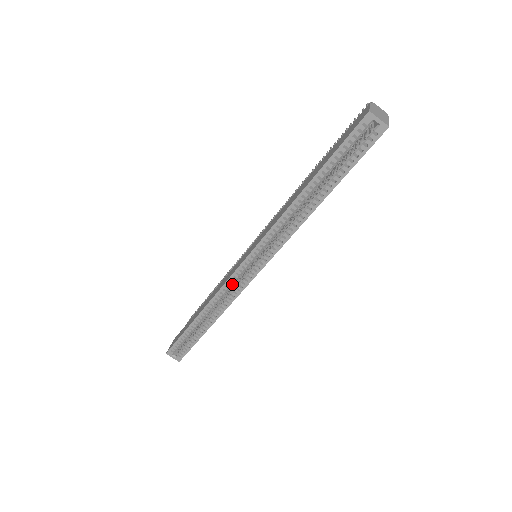
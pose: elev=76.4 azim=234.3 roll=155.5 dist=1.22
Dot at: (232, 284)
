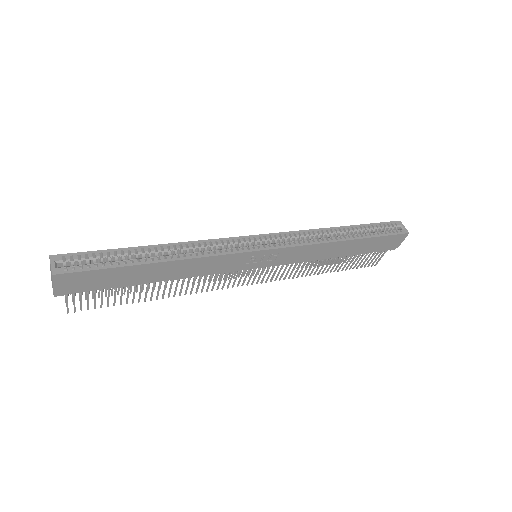
Dot at: (229, 244)
